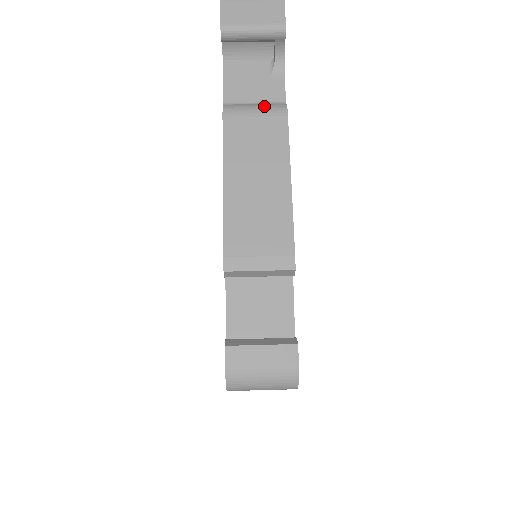
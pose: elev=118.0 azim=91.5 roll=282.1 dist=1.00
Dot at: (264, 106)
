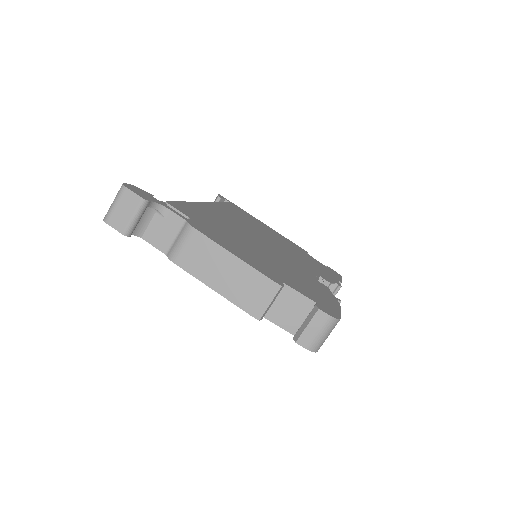
Dot at: (182, 237)
